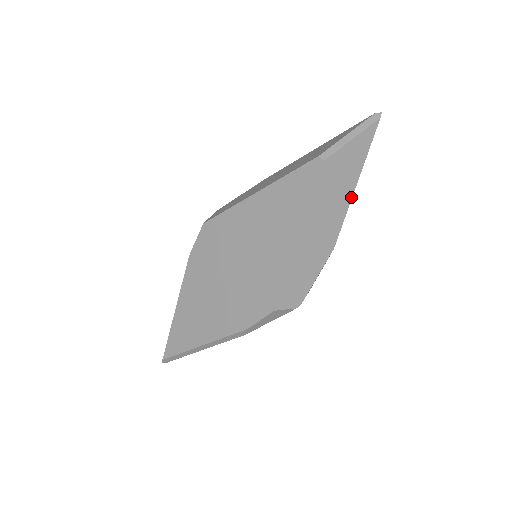
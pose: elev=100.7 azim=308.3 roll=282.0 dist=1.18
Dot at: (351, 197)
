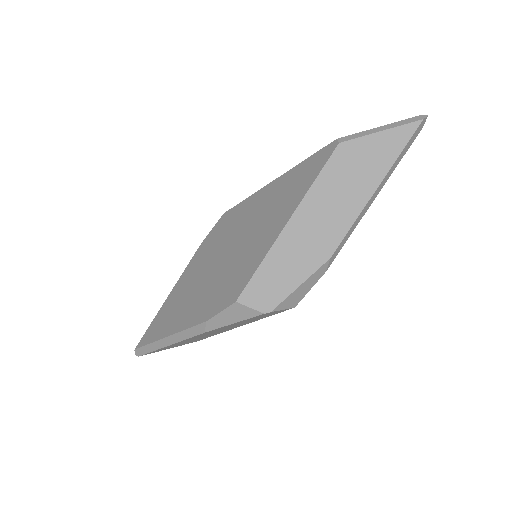
Dot at: (367, 201)
